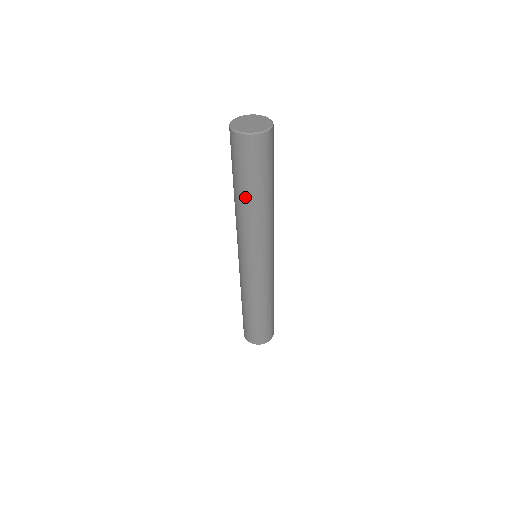
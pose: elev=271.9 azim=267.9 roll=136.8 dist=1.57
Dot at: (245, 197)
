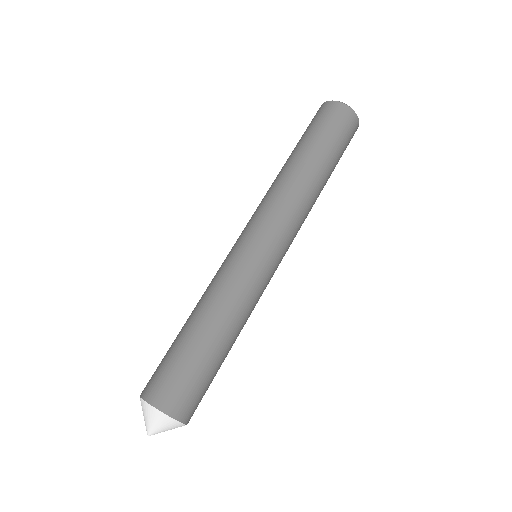
Dot at: (296, 155)
